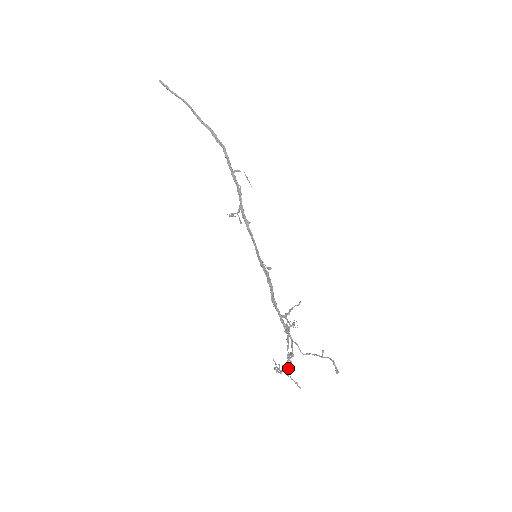
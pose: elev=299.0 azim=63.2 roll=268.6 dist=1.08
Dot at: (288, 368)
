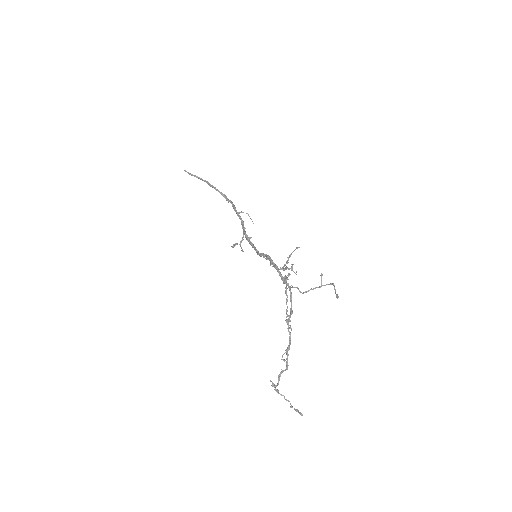
Dot at: (287, 347)
